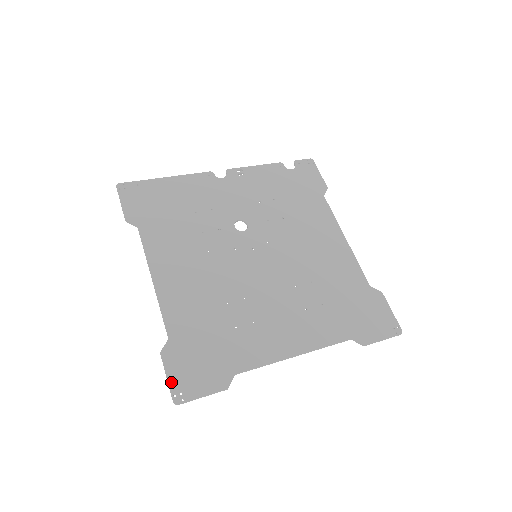
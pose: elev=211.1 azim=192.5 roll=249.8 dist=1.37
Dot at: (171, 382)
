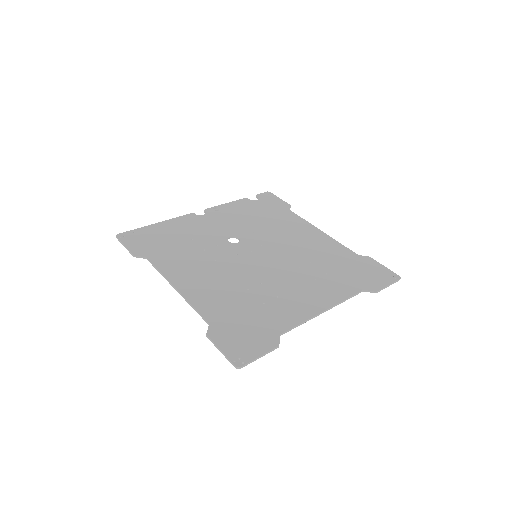
Dot at: (226, 353)
